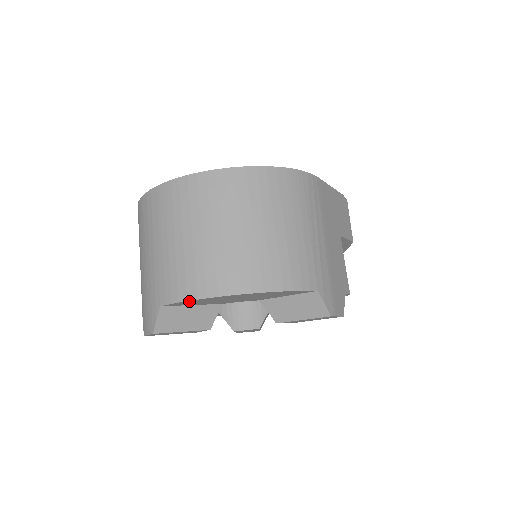
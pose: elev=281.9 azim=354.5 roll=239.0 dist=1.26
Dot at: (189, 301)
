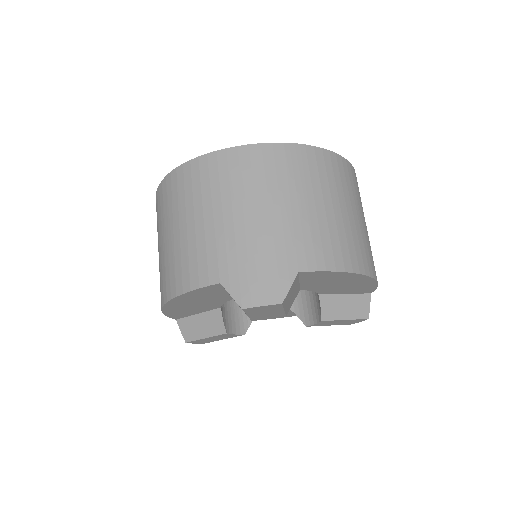
Dot at: (333, 272)
